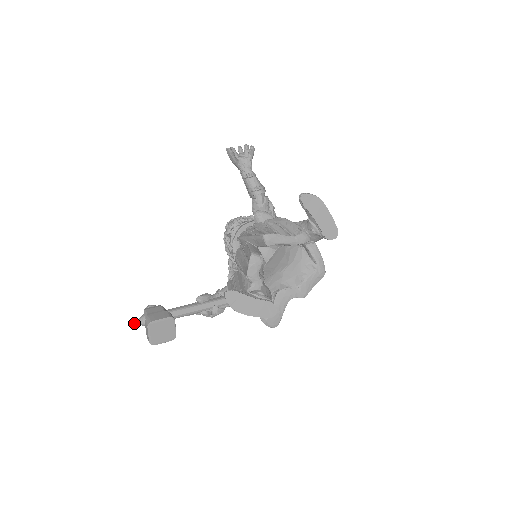
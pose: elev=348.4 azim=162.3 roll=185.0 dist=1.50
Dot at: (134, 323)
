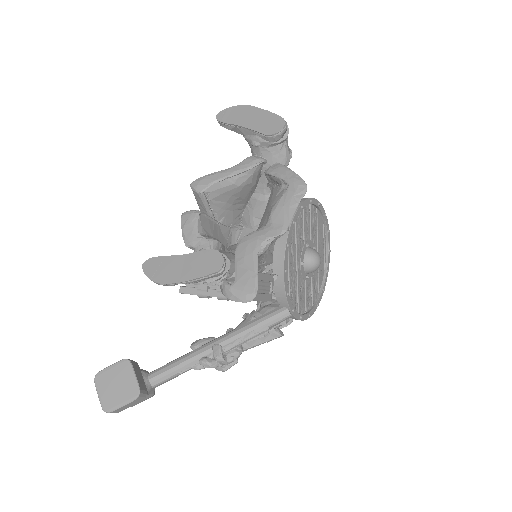
Dot at: occluded
